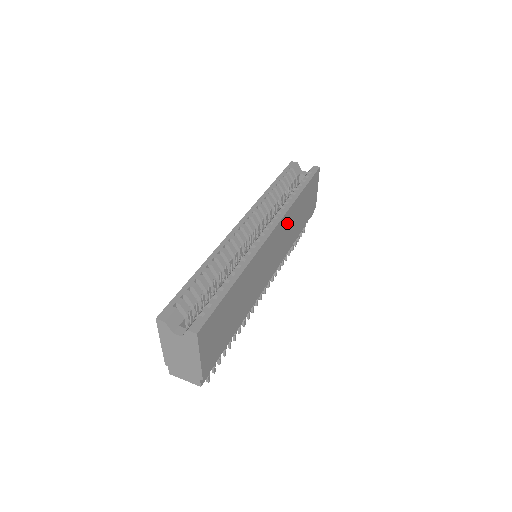
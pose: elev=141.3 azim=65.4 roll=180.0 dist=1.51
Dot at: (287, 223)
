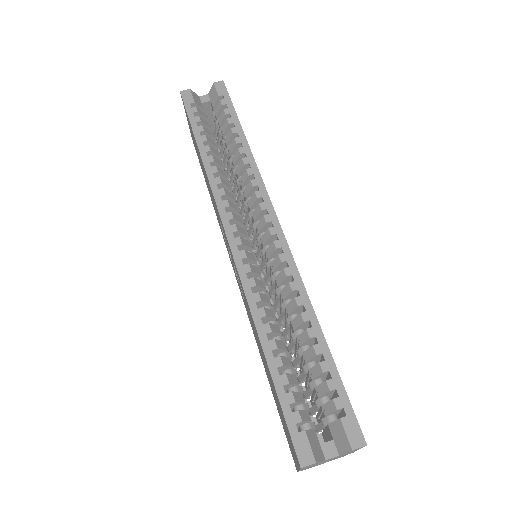
Dot at: occluded
